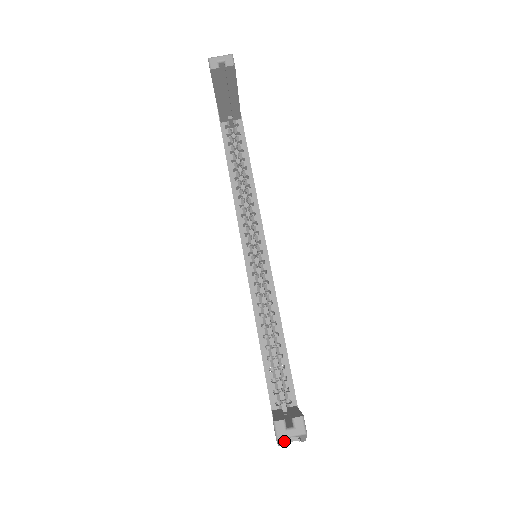
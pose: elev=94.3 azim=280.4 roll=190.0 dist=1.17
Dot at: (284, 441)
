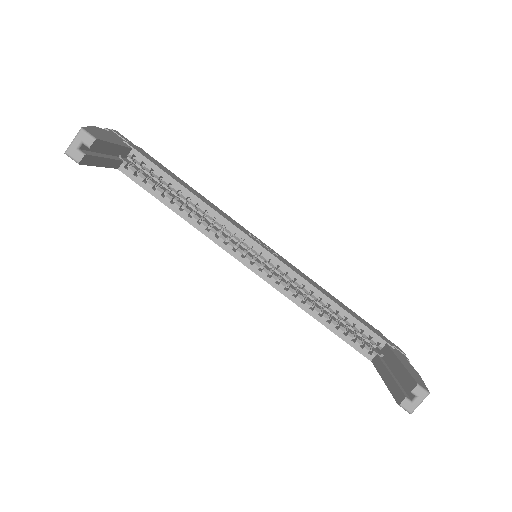
Dot at: occluded
